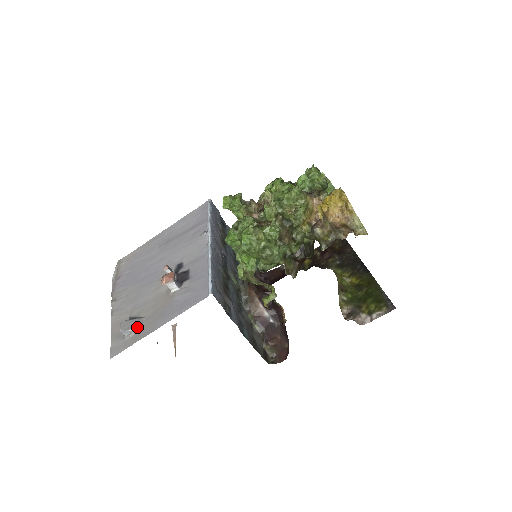
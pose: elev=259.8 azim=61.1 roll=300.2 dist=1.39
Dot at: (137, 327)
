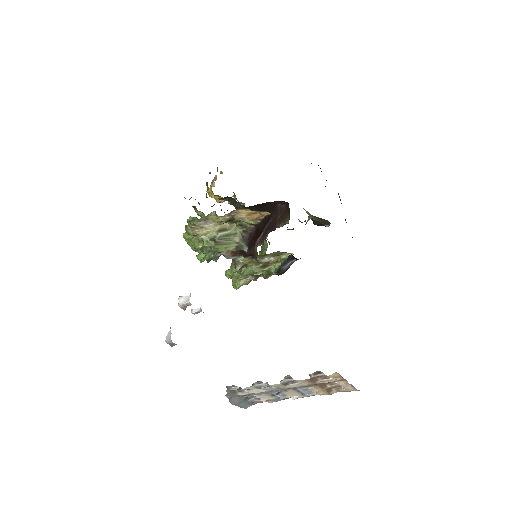
Dot at: occluded
